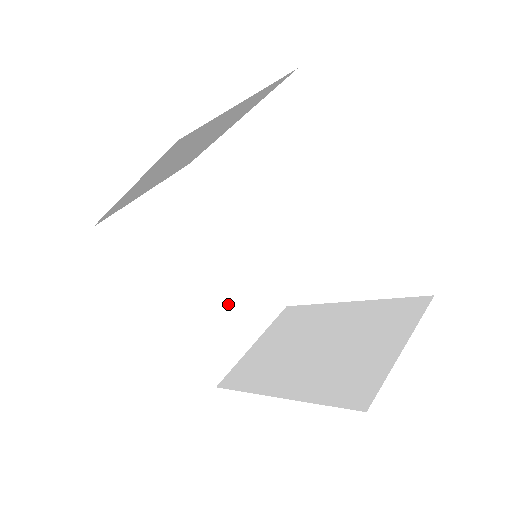
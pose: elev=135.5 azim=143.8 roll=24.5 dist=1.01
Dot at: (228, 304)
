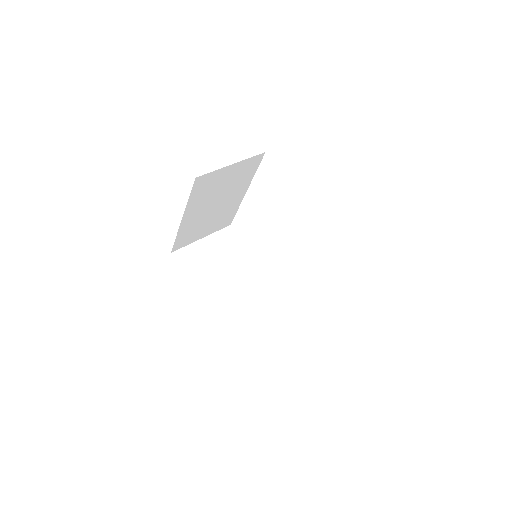
Dot at: (253, 304)
